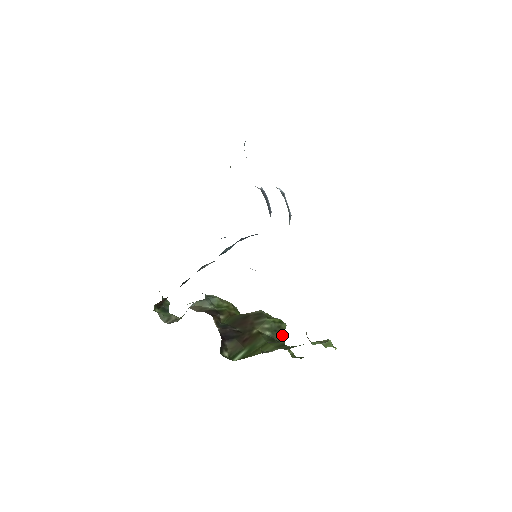
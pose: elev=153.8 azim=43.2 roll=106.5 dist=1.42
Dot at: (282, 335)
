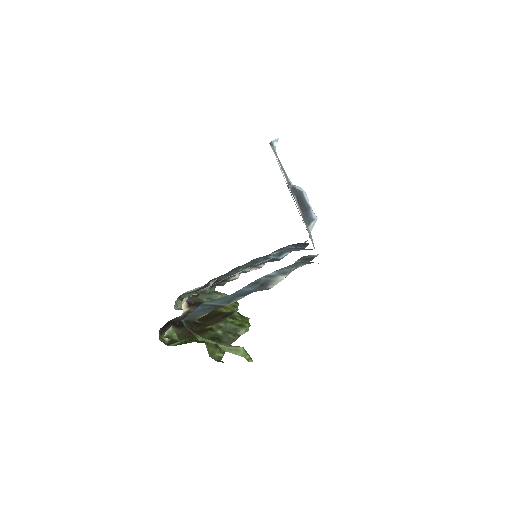
Dot at: (232, 338)
